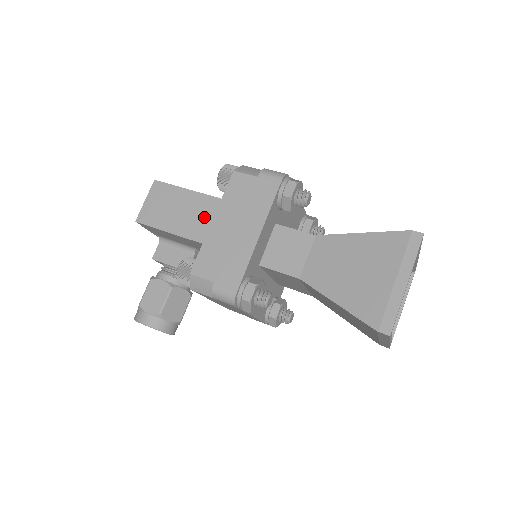
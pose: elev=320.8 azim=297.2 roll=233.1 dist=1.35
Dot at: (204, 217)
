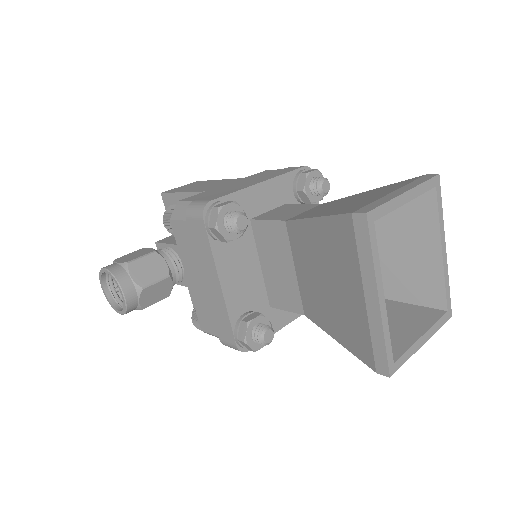
Dot at: (220, 184)
